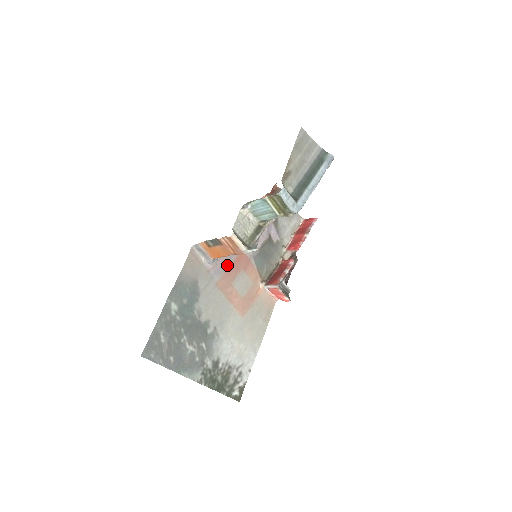
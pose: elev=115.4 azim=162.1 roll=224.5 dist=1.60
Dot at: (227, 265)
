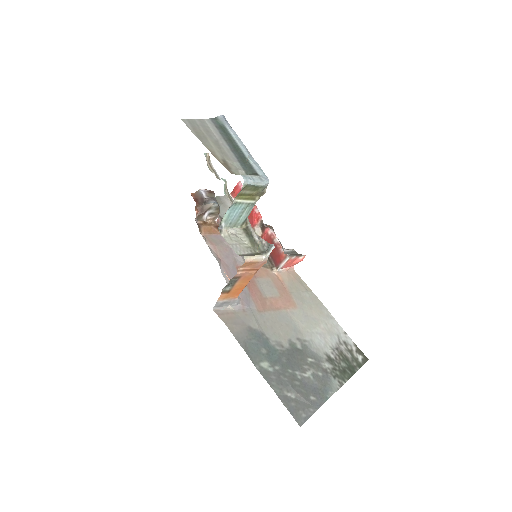
Dot at: (245, 289)
